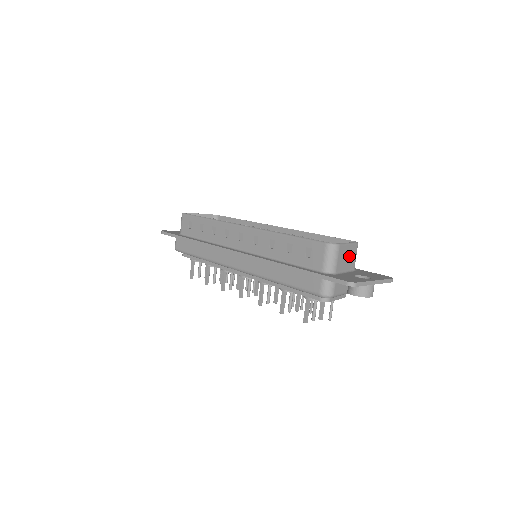
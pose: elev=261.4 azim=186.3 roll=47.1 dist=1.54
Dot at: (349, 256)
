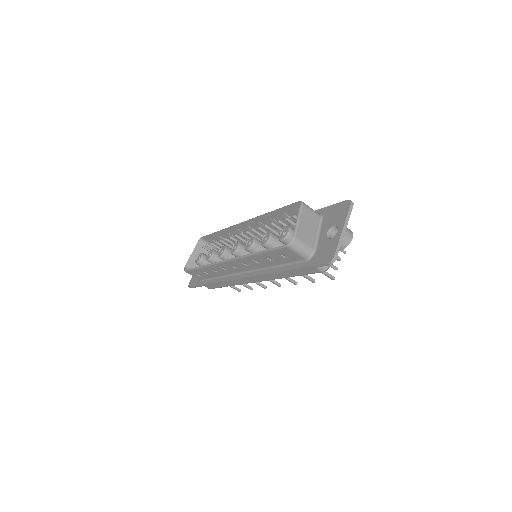
Dot at: (308, 223)
